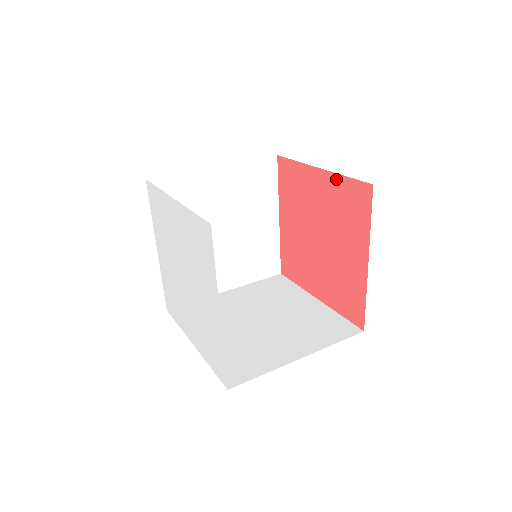
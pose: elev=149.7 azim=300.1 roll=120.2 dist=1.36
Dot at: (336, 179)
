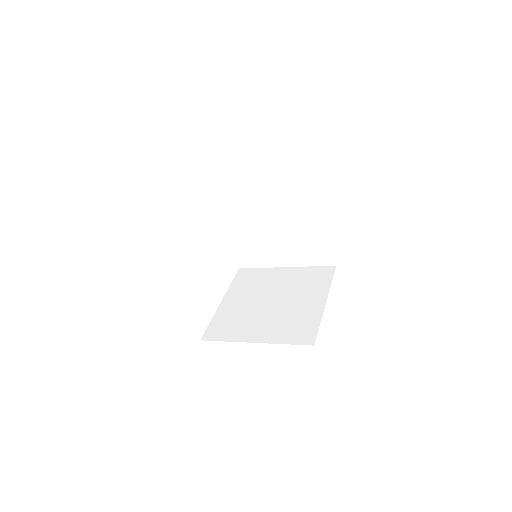
Dot at: occluded
